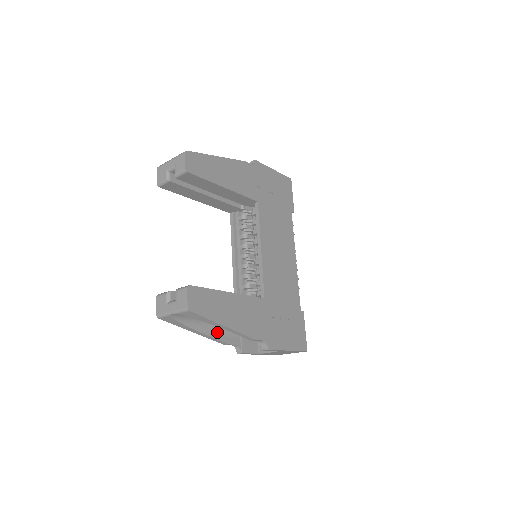
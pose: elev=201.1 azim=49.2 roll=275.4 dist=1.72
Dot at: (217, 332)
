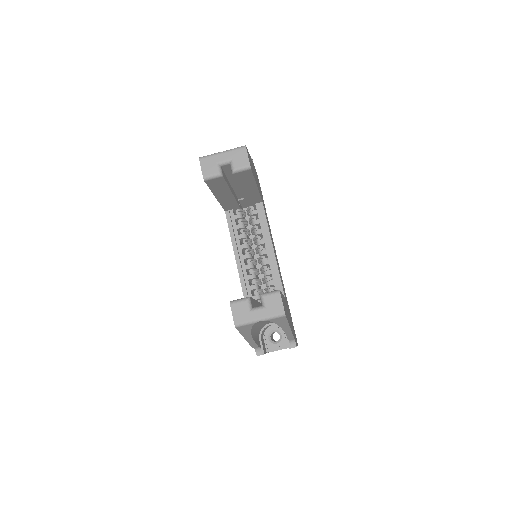
Dot at: (255, 336)
